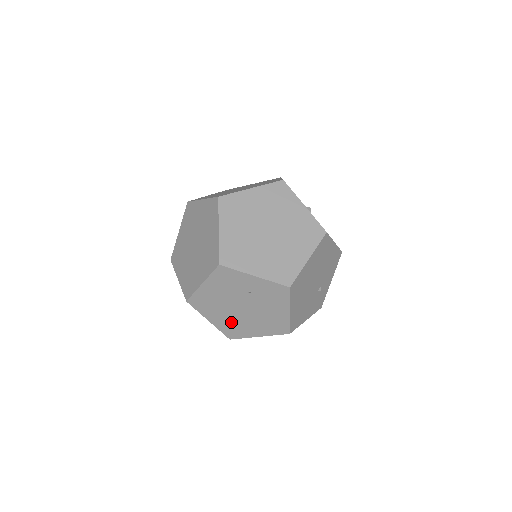
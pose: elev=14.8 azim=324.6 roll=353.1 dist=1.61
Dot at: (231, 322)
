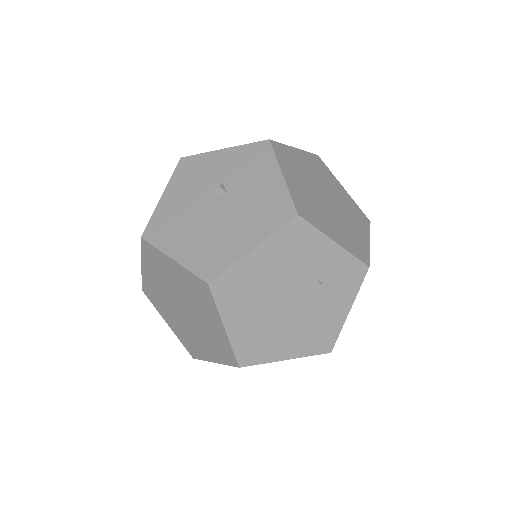
Dot at: occluded
